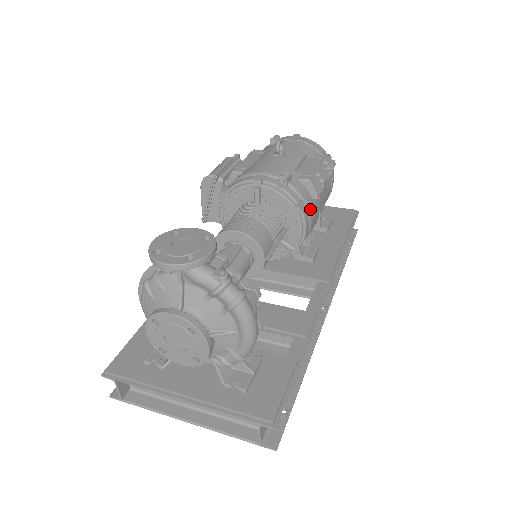
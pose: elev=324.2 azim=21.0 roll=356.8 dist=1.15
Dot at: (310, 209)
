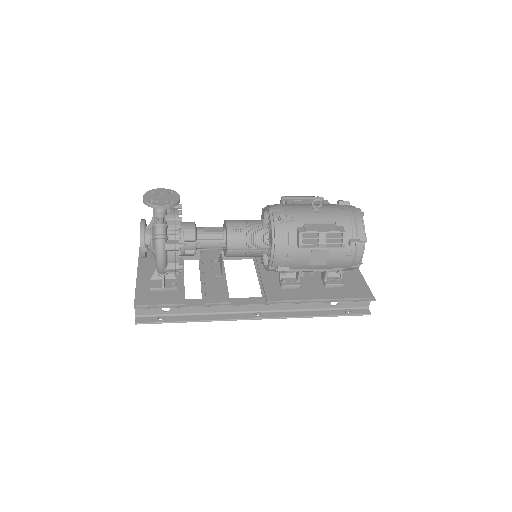
Dot at: (287, 249)
